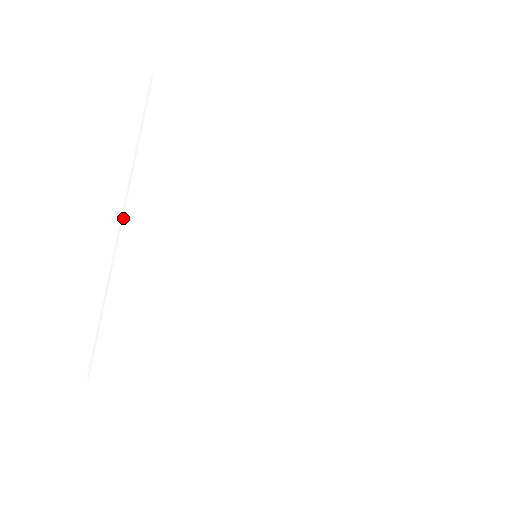
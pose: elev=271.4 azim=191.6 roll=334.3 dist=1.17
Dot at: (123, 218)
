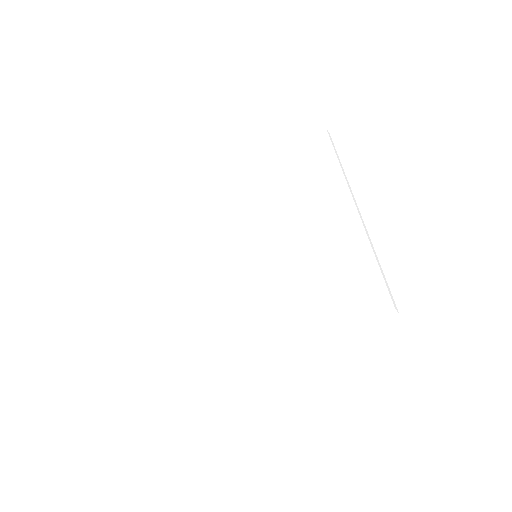
Dot at: (167, 291)
